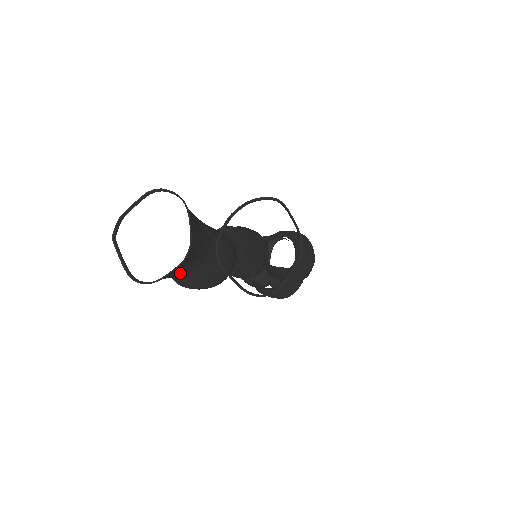
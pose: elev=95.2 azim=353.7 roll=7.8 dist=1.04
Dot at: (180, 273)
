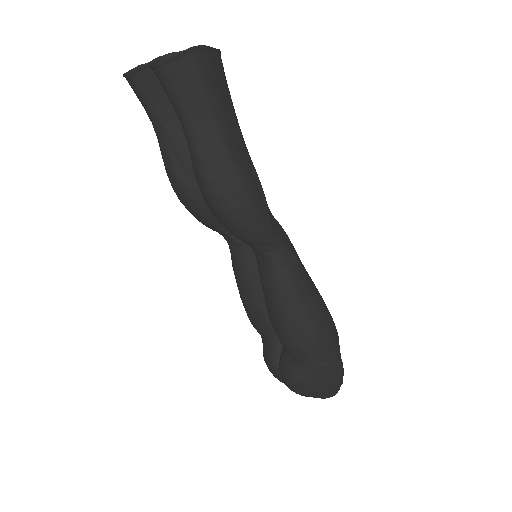
Dot at: (154, 109)
